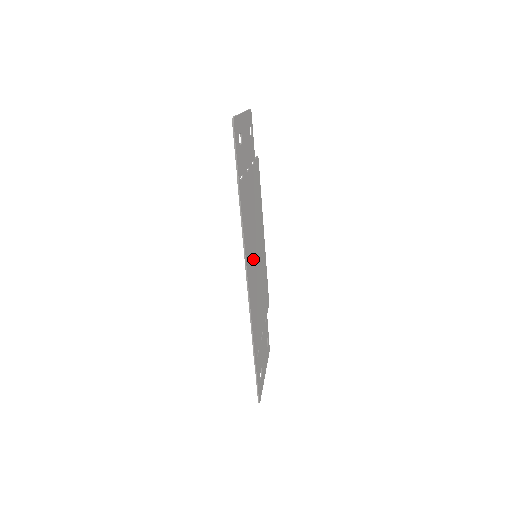
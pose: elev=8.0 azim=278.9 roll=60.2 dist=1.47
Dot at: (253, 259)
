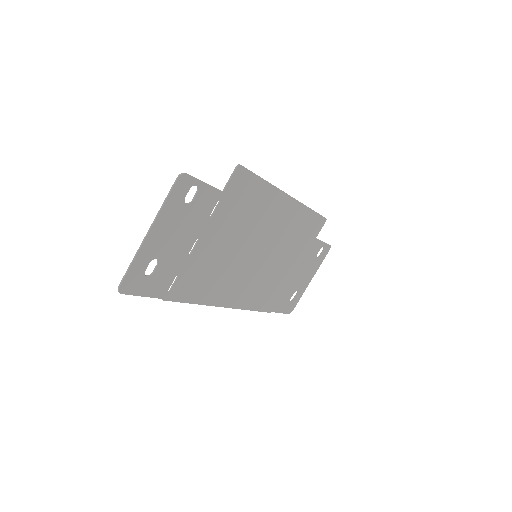
Dot at: (243, 273)
